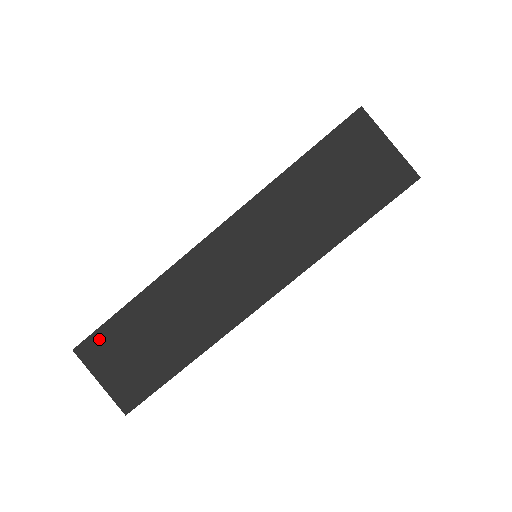
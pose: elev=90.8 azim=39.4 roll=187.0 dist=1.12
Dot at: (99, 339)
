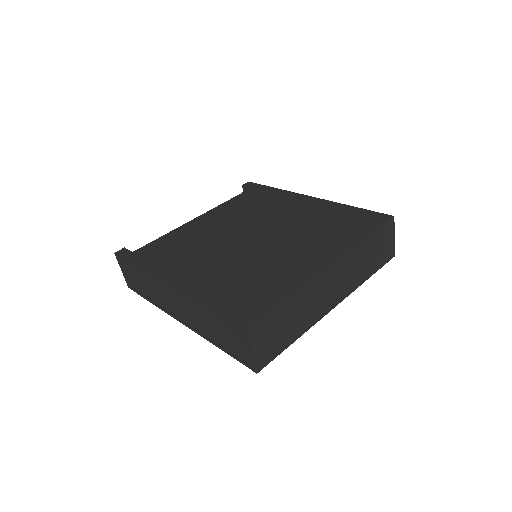
Dot at: (262, 323)
